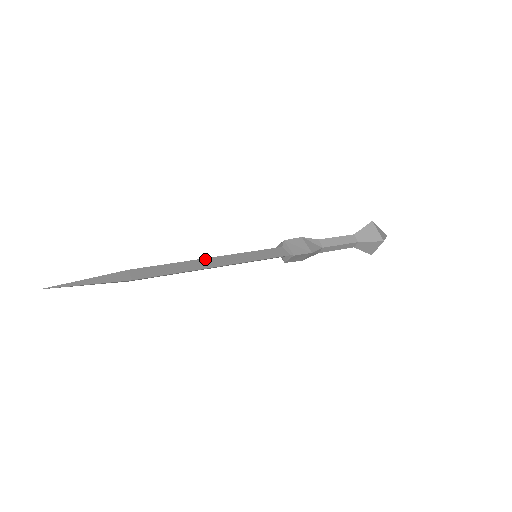
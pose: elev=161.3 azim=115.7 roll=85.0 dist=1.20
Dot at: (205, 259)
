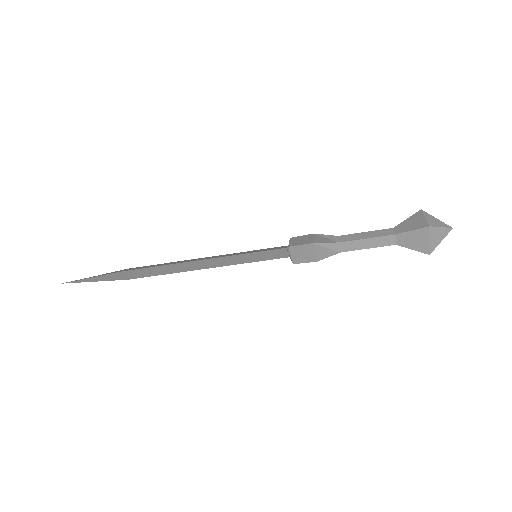
Dot at: (198, 258)
